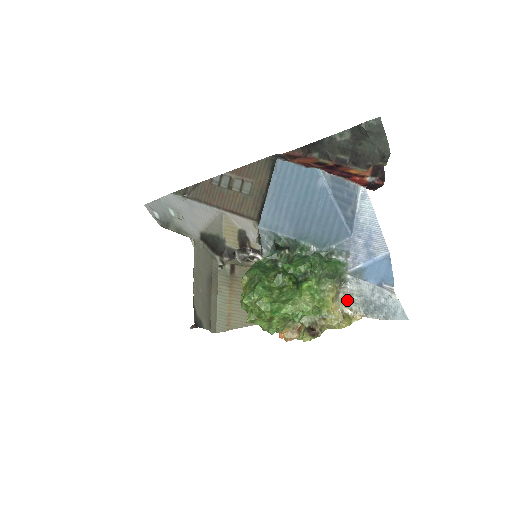
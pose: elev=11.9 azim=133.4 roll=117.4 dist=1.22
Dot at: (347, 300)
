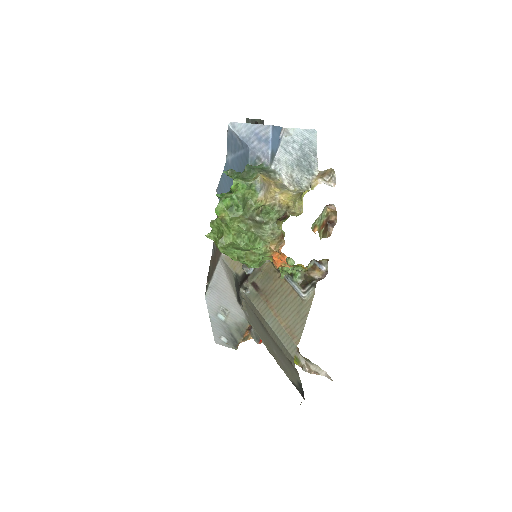
Dot at: (297, 186)
